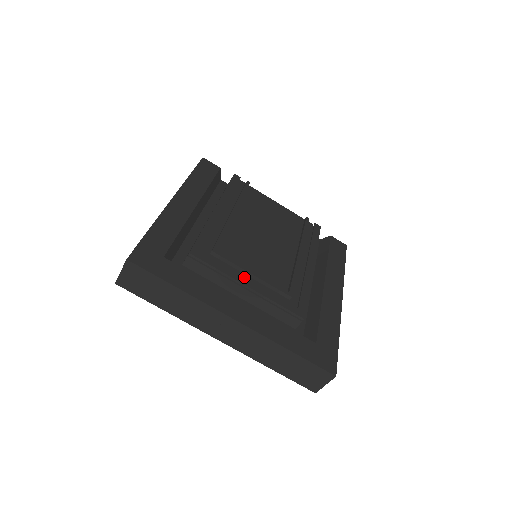
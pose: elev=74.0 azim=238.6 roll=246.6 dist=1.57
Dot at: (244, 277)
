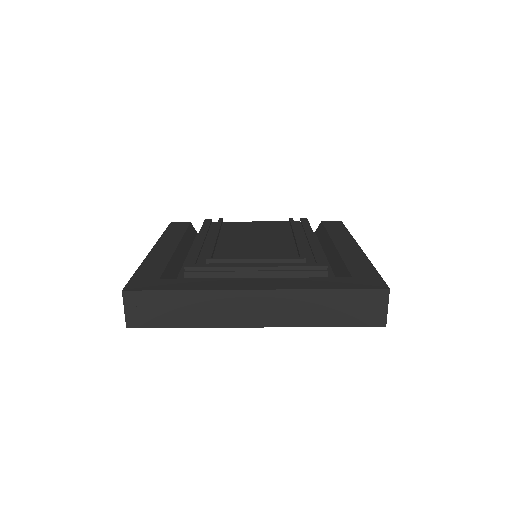
Dot at: (248, 263)
